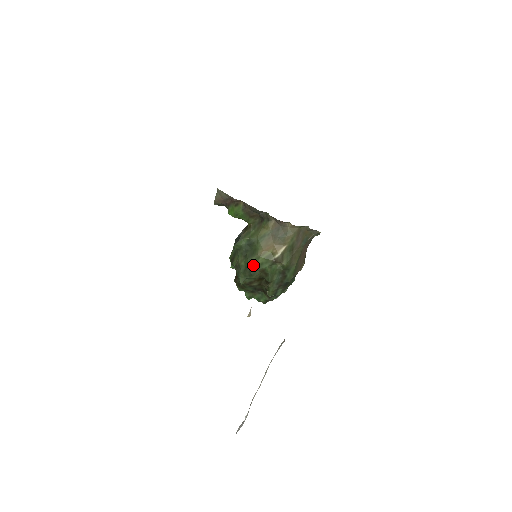
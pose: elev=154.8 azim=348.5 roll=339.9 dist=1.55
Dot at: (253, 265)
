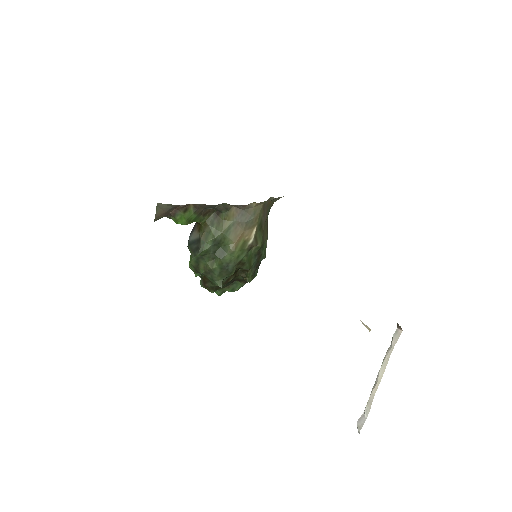
Dot at: (229, 263)
